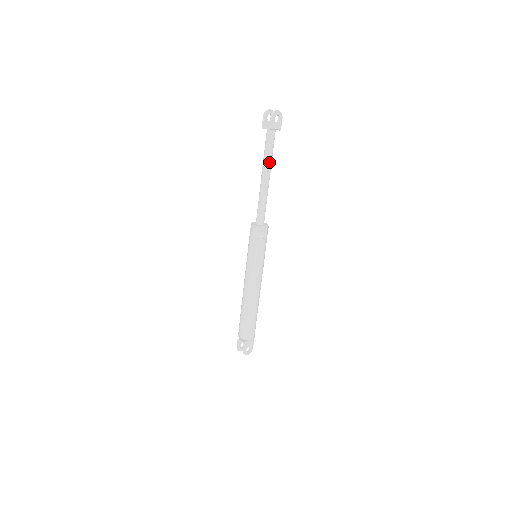
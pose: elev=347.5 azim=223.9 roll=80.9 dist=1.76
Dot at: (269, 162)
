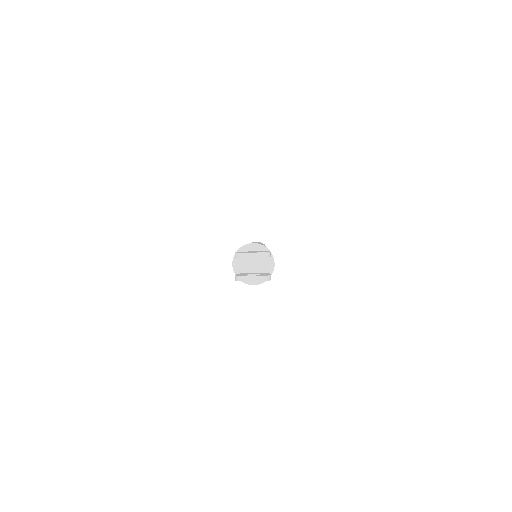
Dot at: occluded
